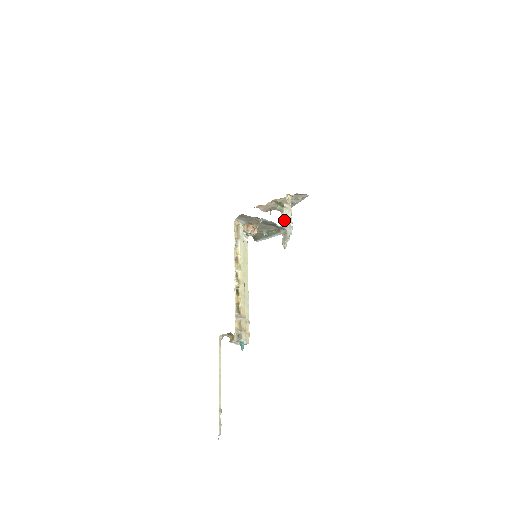
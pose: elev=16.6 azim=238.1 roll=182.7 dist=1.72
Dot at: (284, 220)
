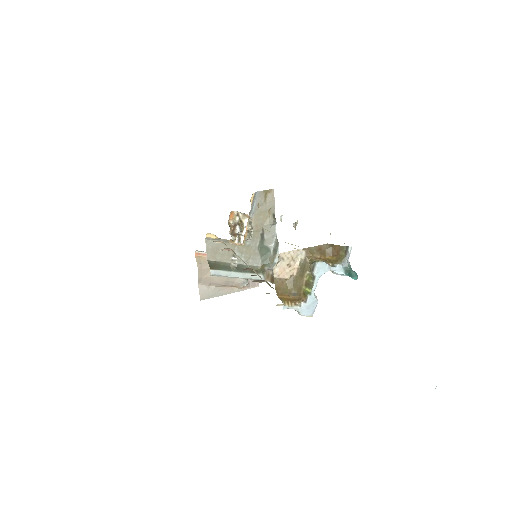
Dot at: occluded
